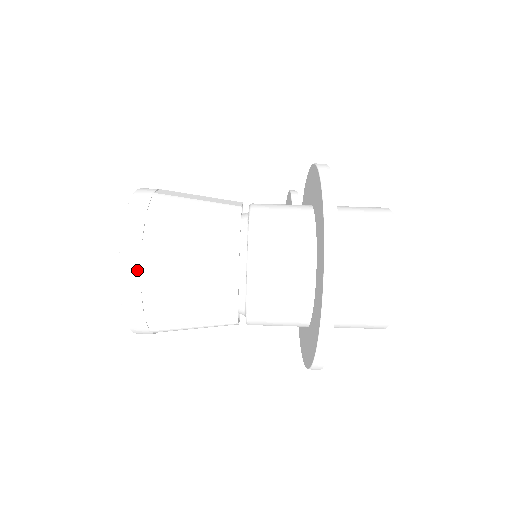
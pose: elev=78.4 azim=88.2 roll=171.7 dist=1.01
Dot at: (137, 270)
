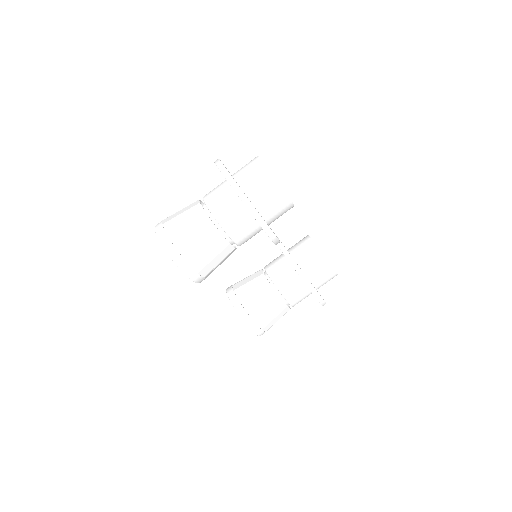
Dot at: (163, 231)
